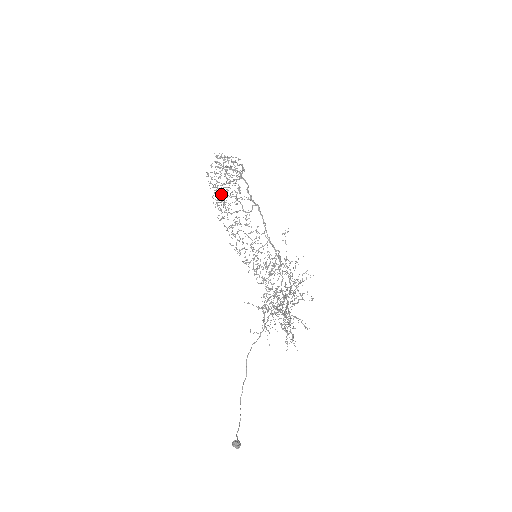
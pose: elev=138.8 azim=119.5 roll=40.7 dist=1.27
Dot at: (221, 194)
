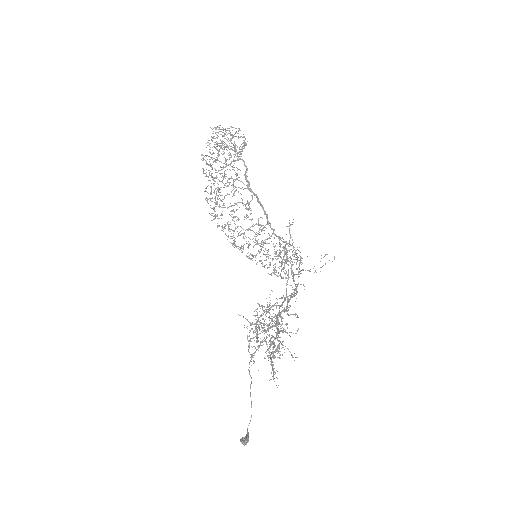
Dot at: occluded
